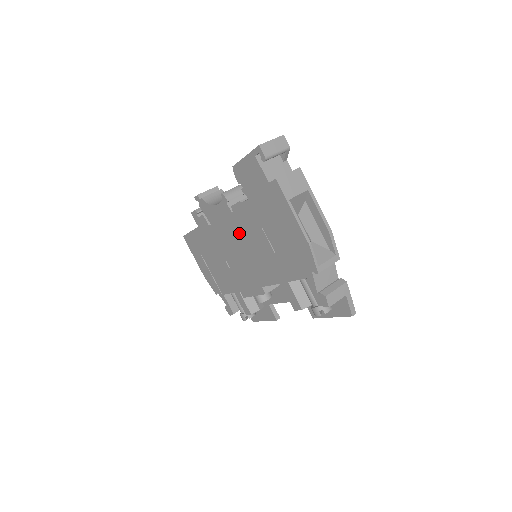
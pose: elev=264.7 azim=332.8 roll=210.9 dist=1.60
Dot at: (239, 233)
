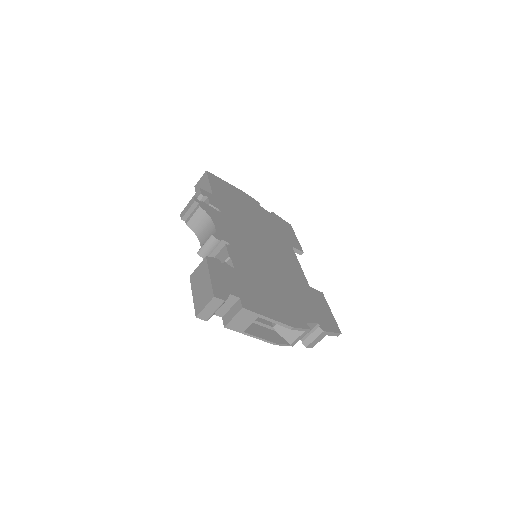
Dot at: occluded
